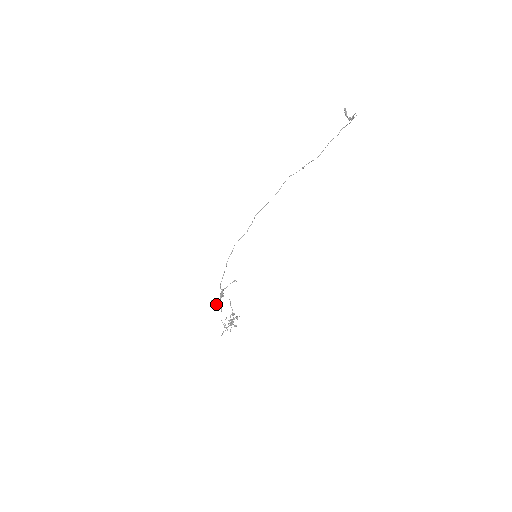
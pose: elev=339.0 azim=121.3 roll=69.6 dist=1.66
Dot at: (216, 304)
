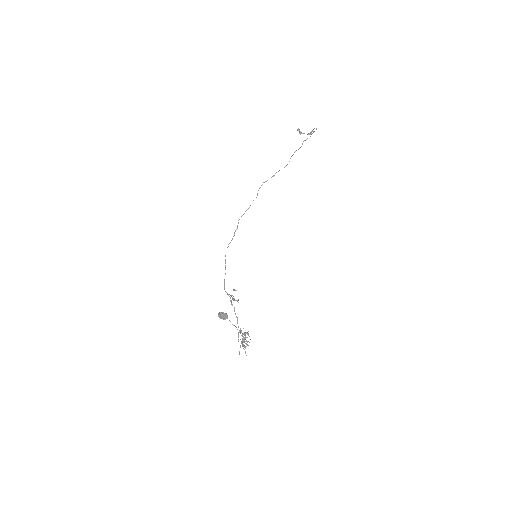
Dot at: (226, 315)
